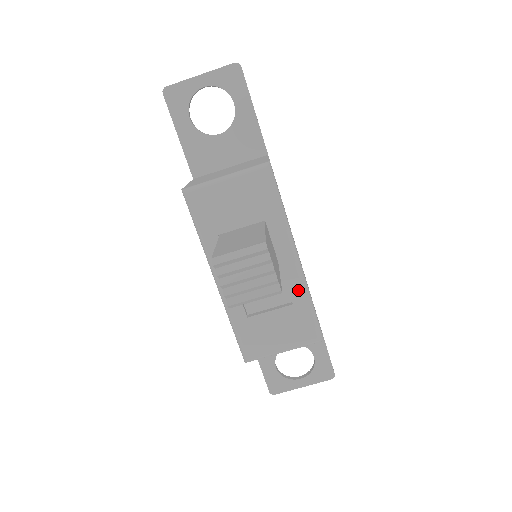
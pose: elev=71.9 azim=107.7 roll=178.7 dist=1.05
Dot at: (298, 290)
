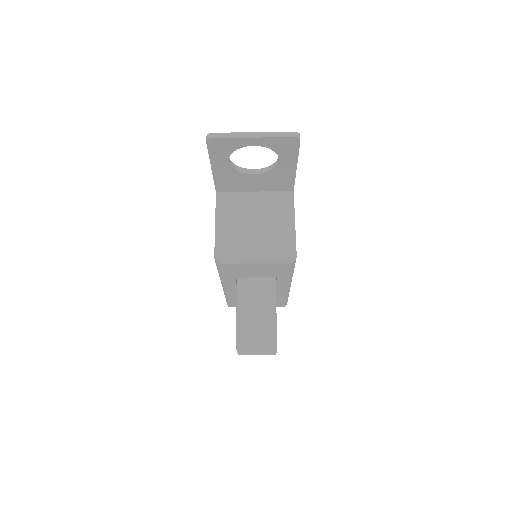
Dot at: (282, 295)
